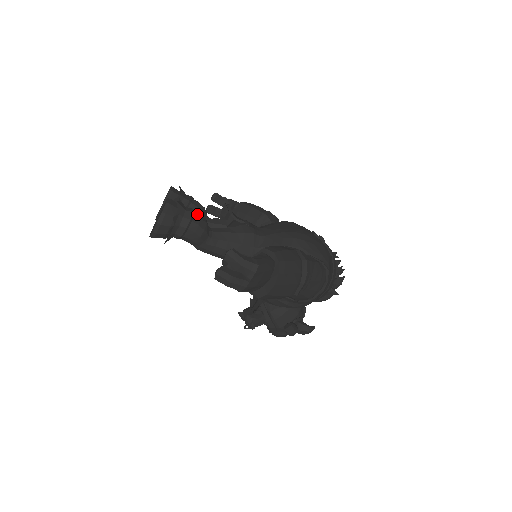
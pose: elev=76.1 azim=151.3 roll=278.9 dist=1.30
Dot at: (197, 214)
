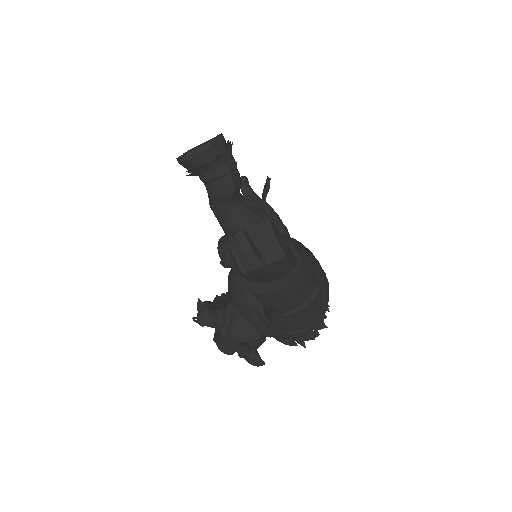
Dot at: (238, 171)
